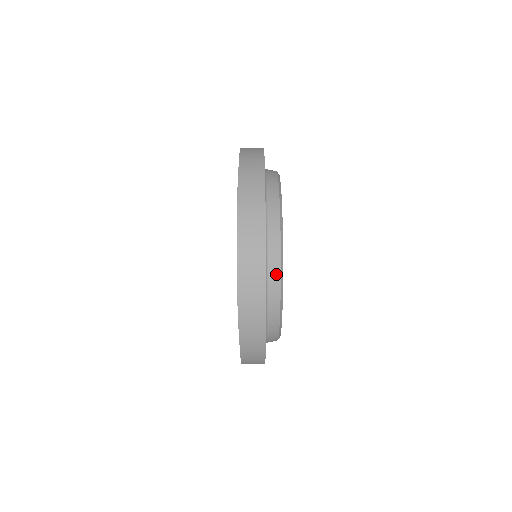
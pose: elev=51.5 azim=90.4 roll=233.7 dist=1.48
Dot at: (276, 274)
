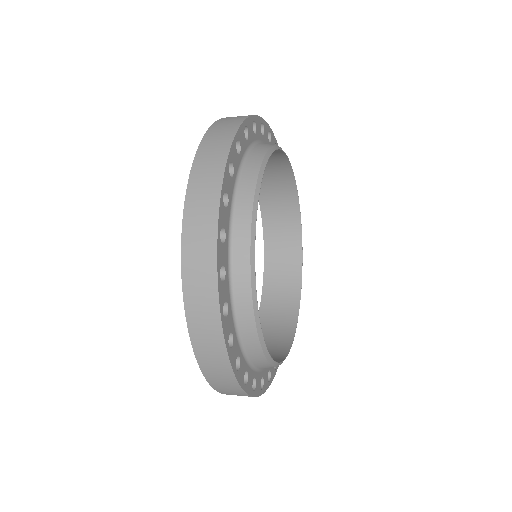
Dot at: occluded
